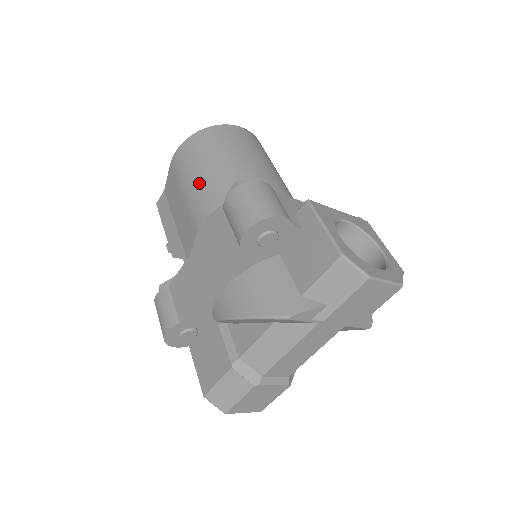
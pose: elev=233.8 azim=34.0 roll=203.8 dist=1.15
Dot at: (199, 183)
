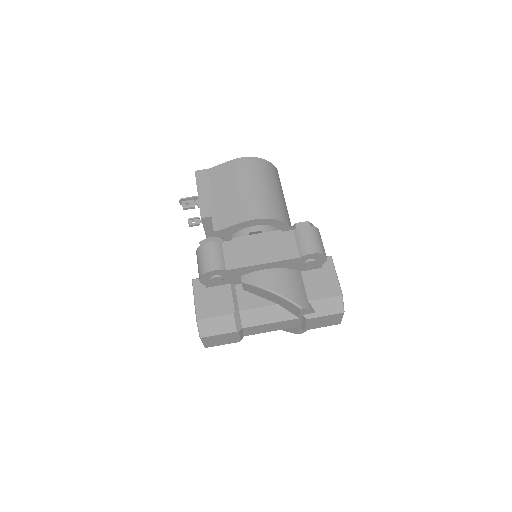
Dot at: (258, 193)
